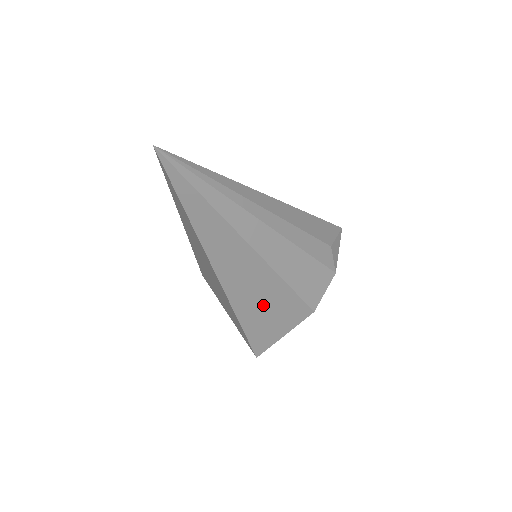
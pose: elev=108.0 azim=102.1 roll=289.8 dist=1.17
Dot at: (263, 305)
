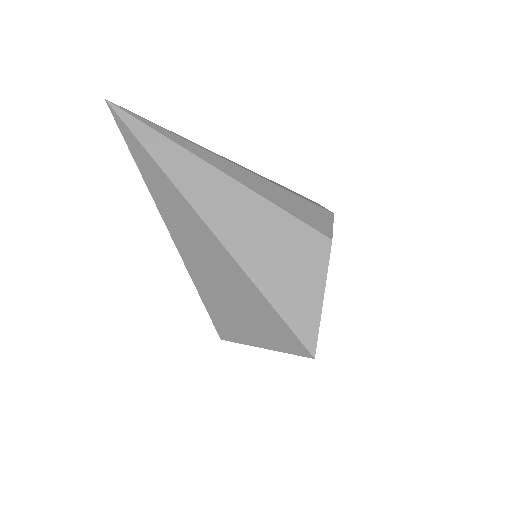
Dot at: (272, 250)
